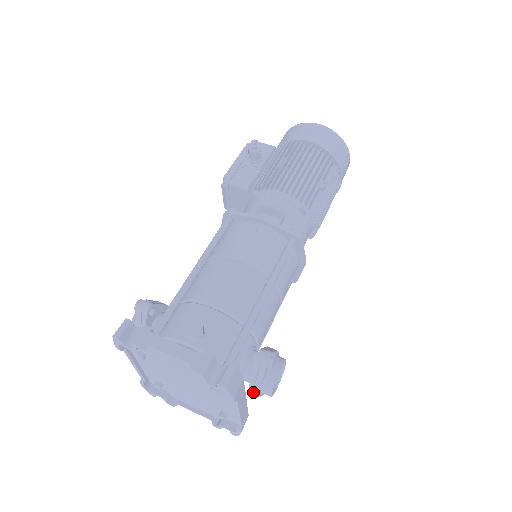
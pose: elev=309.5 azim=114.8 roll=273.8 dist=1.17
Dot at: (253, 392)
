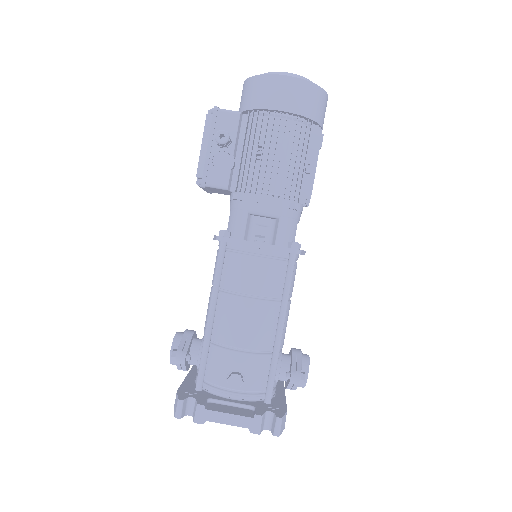
Dot at: occluded
